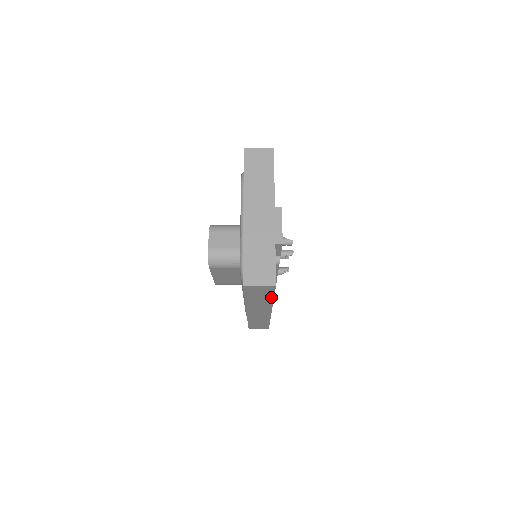
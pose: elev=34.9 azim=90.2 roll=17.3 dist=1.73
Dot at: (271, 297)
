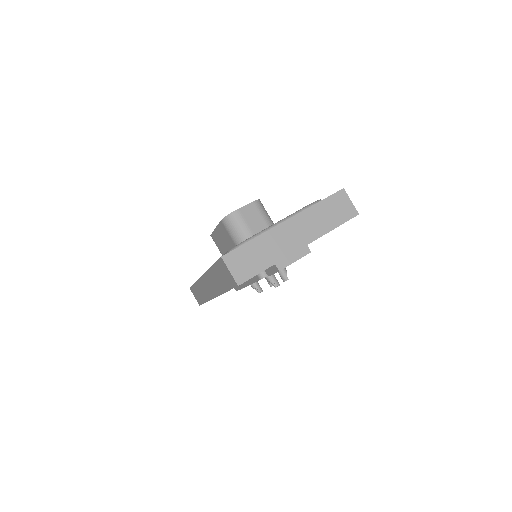
Dot at: (226, 289)
